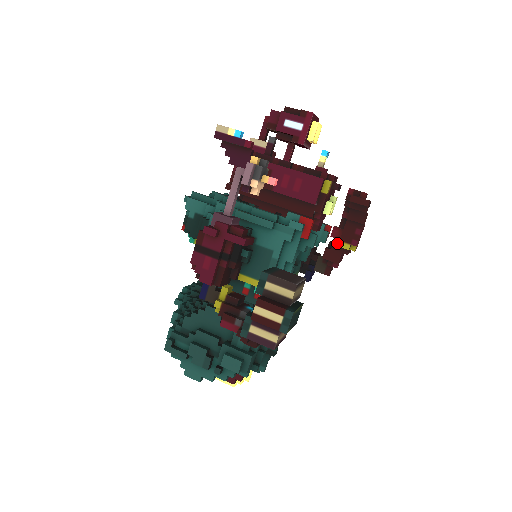
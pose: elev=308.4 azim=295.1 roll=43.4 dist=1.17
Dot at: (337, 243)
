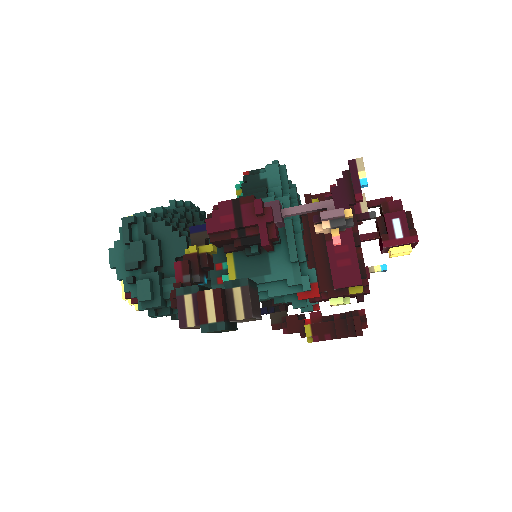
Dot at: (307, 322)
